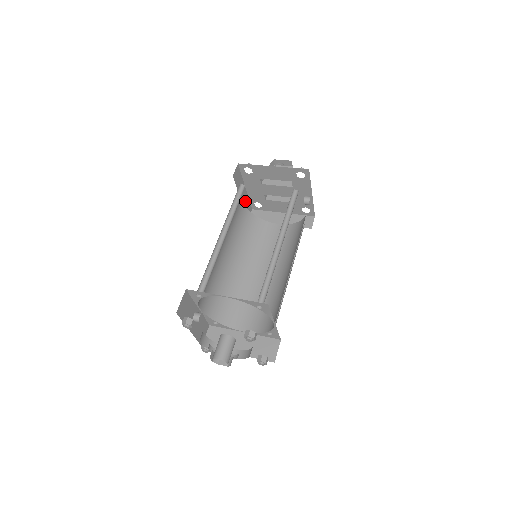
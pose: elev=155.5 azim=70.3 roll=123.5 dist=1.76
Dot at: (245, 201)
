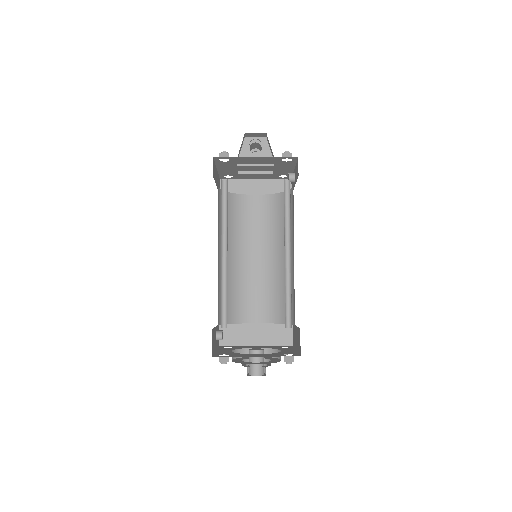
Dot at: (217, 181)
